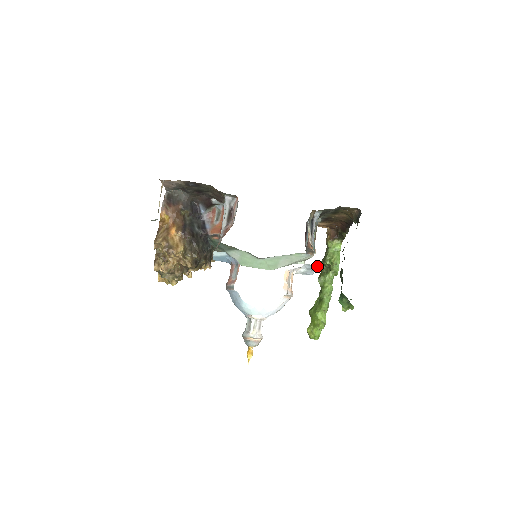
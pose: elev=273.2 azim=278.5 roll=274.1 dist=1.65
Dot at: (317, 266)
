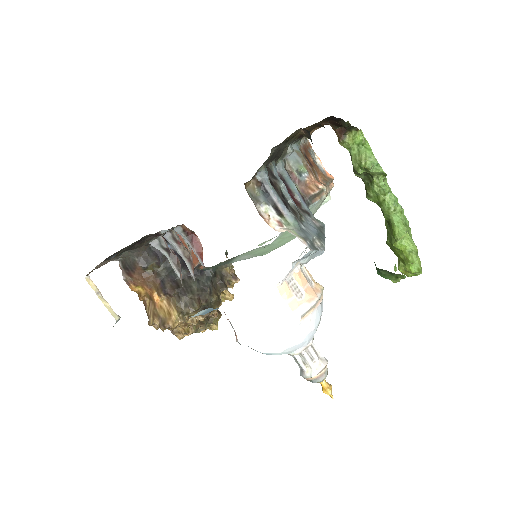
Dot at: (312, 251)
